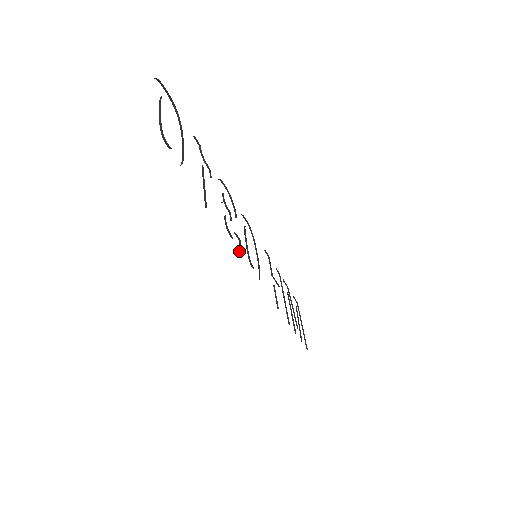
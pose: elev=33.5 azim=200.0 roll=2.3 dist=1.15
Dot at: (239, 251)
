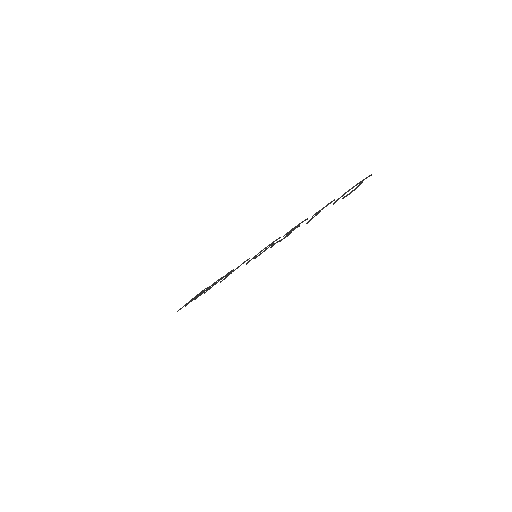
Dot at: occluded
